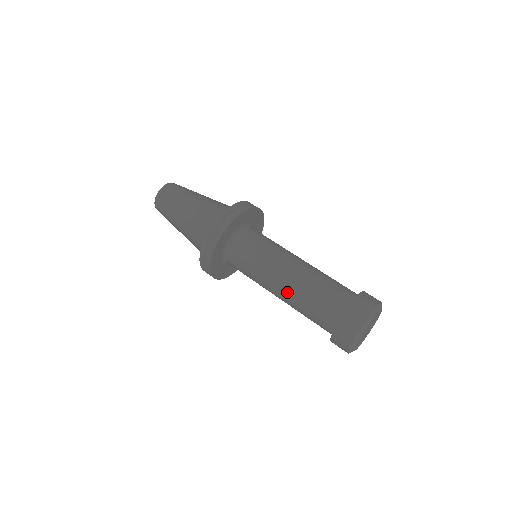
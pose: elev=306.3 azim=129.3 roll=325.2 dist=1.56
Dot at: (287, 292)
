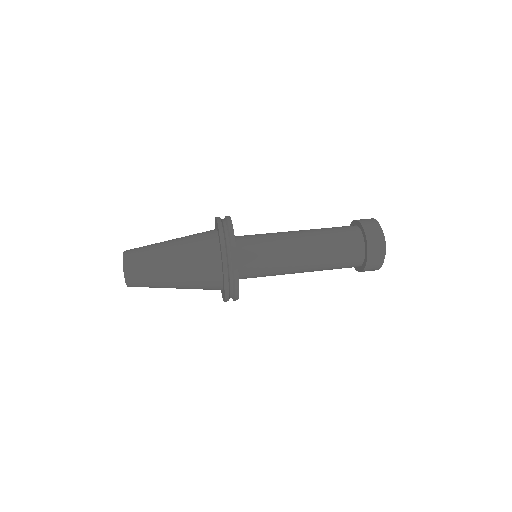
Dot at: (311, 246)
